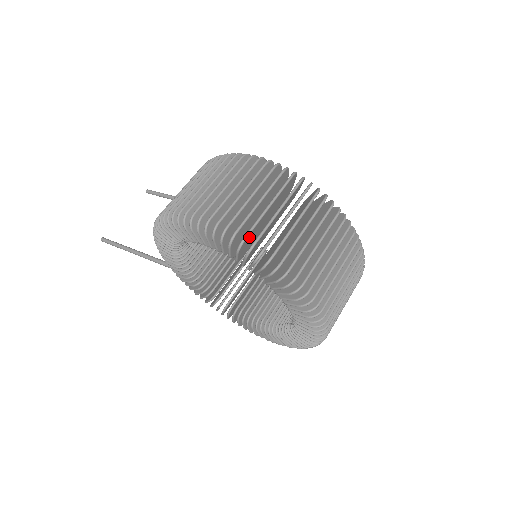
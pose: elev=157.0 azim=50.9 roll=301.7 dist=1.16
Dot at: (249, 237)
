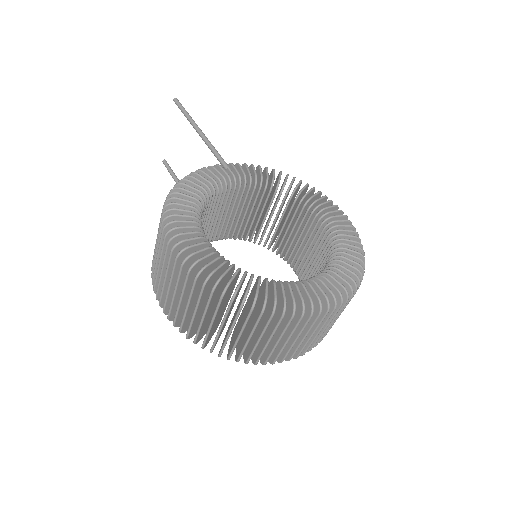
Dot at: (200, 334)
